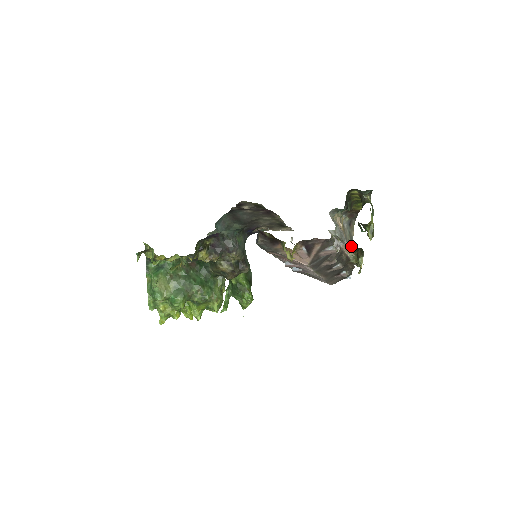
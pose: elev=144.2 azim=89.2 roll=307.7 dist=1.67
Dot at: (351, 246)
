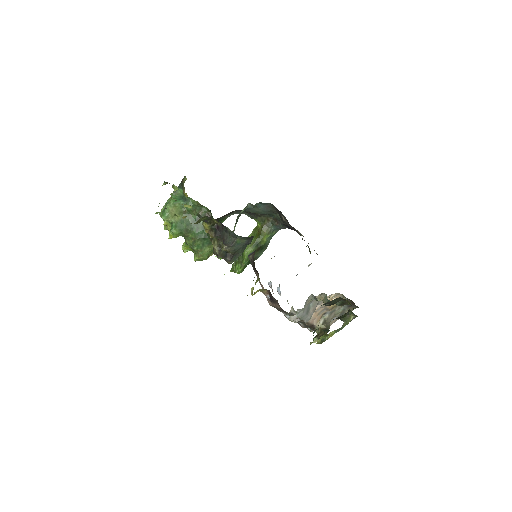
Dot at: occluded
